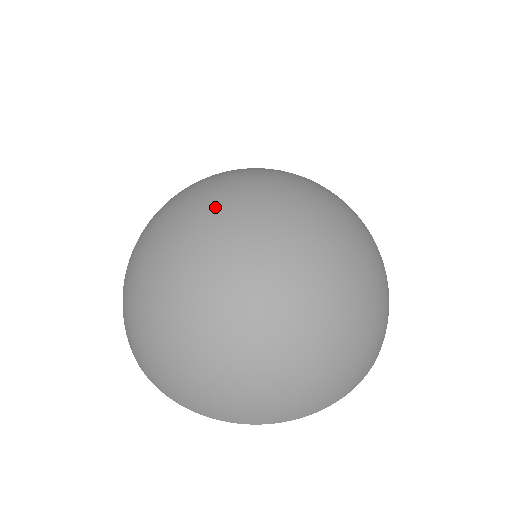
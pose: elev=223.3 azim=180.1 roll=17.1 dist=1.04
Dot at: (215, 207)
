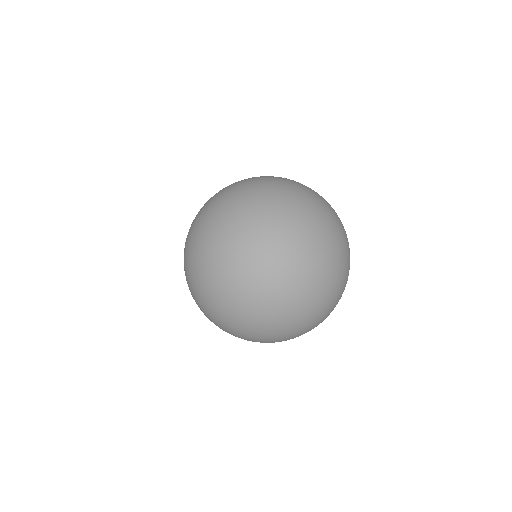
Dot at: (224, 268)
